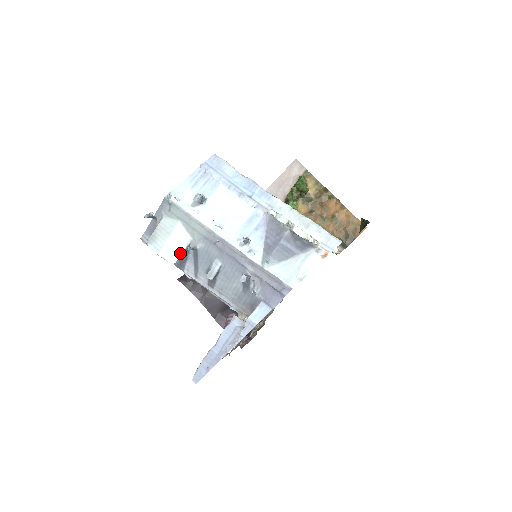
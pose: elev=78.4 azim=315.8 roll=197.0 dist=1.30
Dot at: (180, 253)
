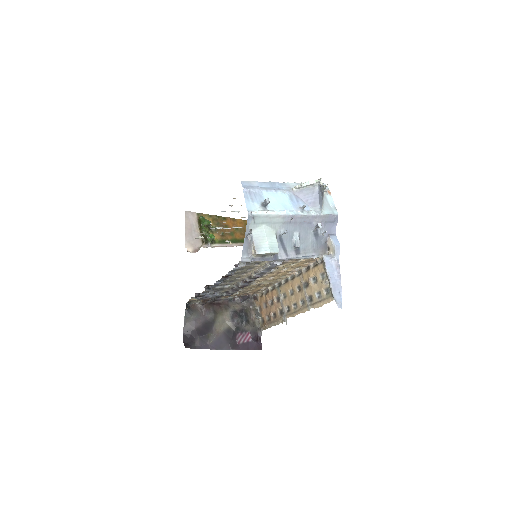
Dot at: (277, 244)
